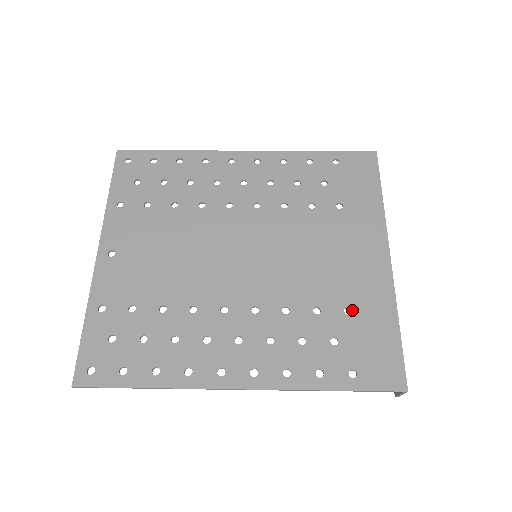
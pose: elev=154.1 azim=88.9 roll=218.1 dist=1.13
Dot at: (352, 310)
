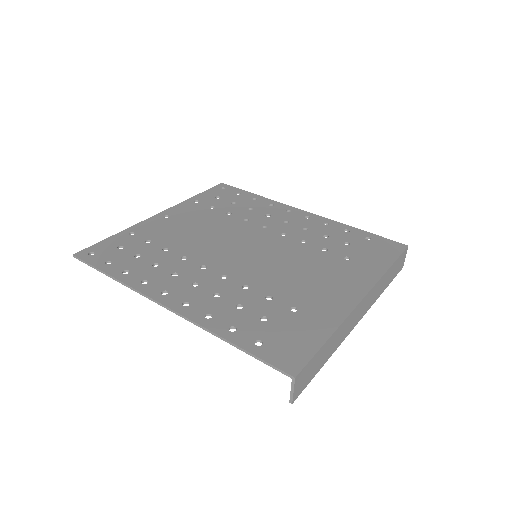
Dot at: (298, 310)
